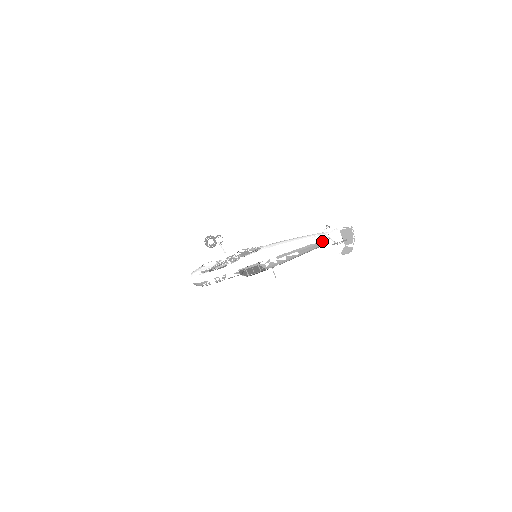
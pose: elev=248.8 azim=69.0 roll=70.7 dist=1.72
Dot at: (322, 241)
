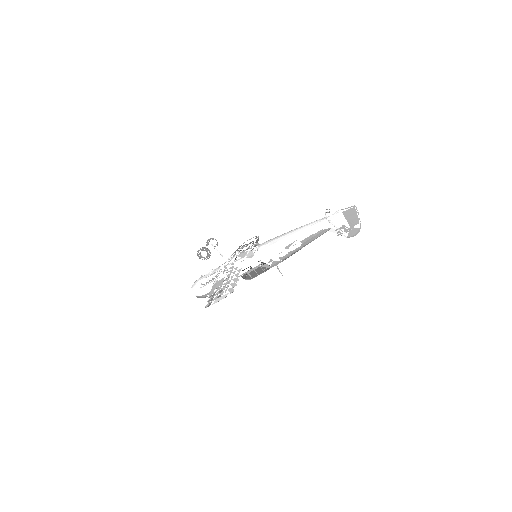
Dot at: occluded
